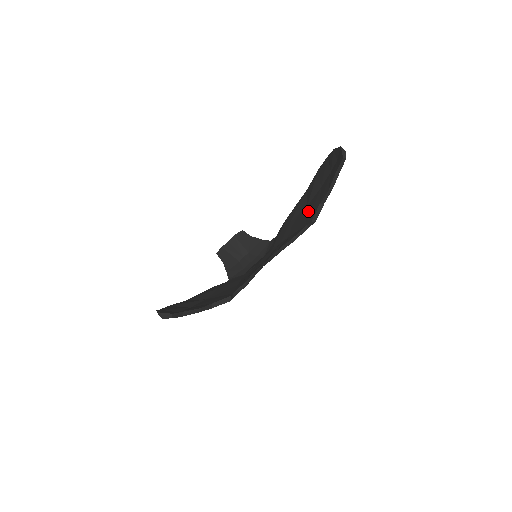
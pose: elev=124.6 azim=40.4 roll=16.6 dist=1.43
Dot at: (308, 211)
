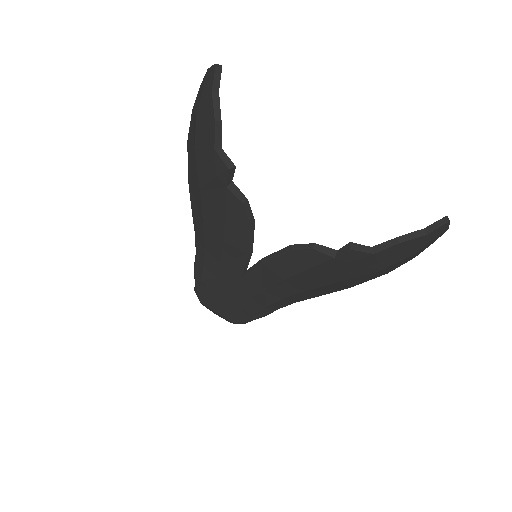
Dot at: occluded
